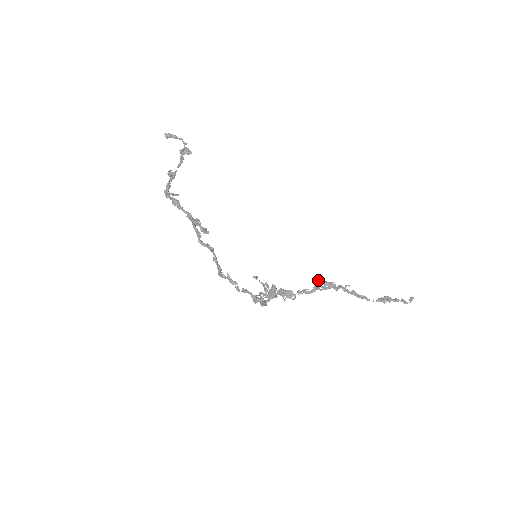
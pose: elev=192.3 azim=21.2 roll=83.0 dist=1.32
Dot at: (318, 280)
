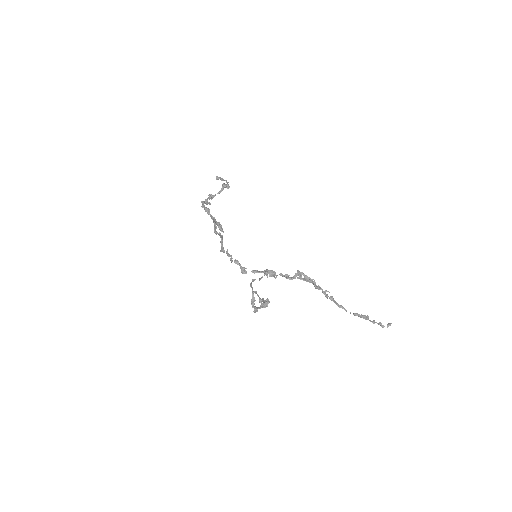
Dot at: occluded
